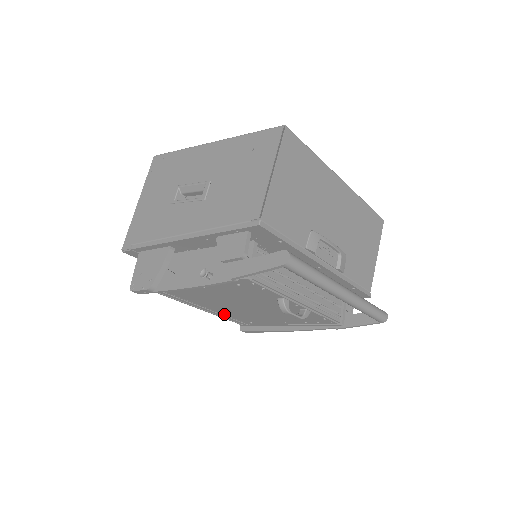
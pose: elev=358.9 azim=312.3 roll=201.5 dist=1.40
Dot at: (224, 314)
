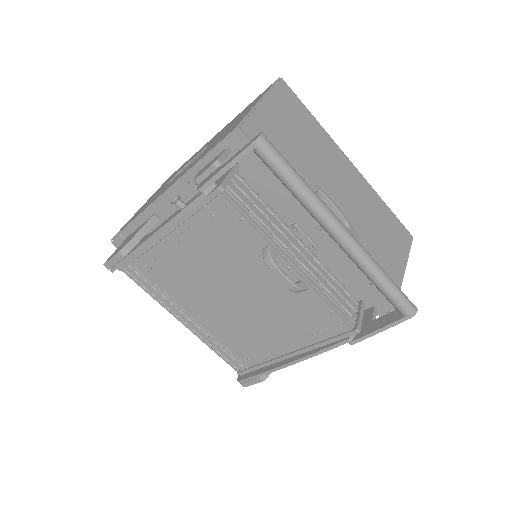
Dot at: (214, 336)
